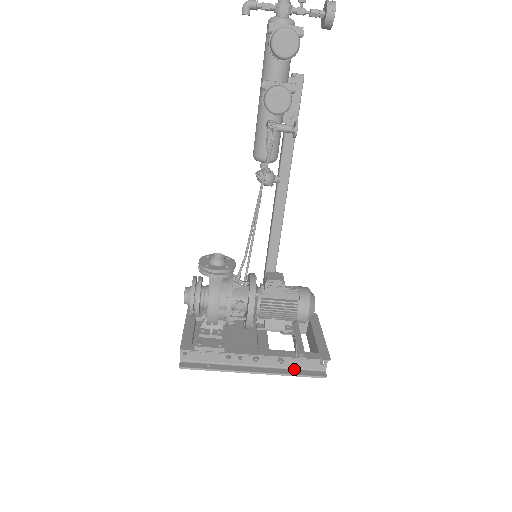
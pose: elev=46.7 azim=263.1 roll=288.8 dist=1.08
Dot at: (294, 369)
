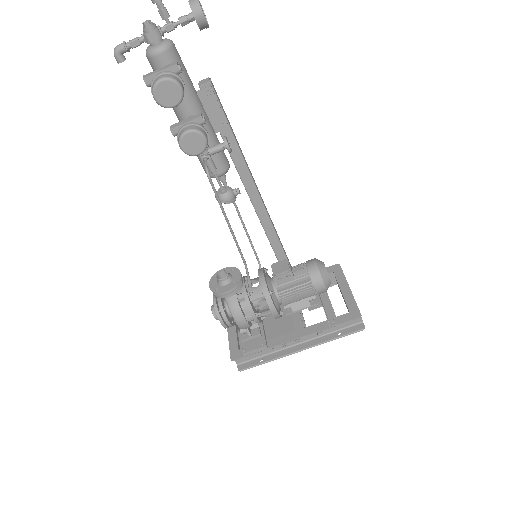
Dot at: (334, 332)
